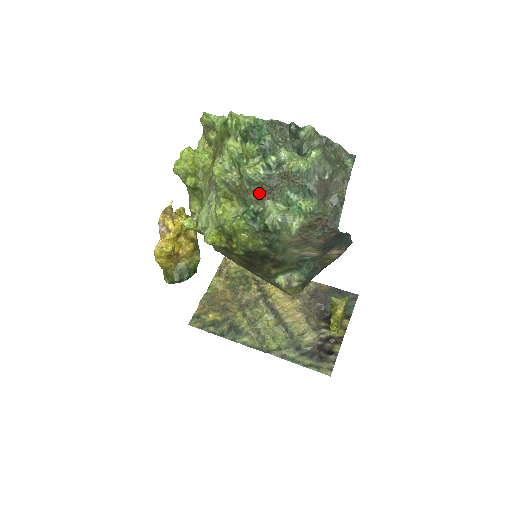
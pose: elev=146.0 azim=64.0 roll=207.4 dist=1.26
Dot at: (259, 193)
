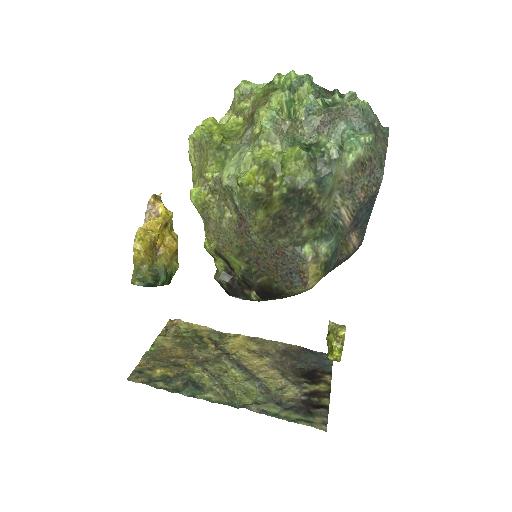
Dot at: (316, 124)
